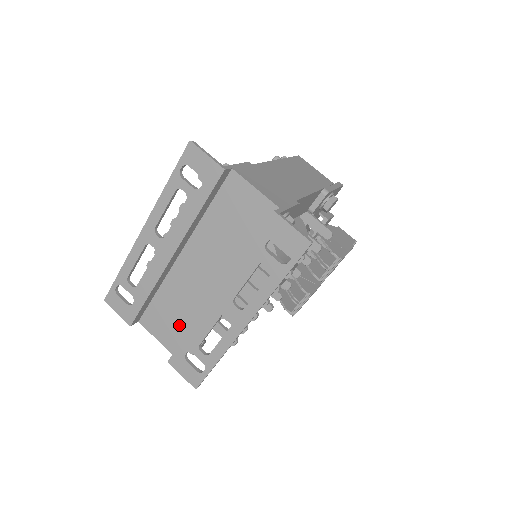
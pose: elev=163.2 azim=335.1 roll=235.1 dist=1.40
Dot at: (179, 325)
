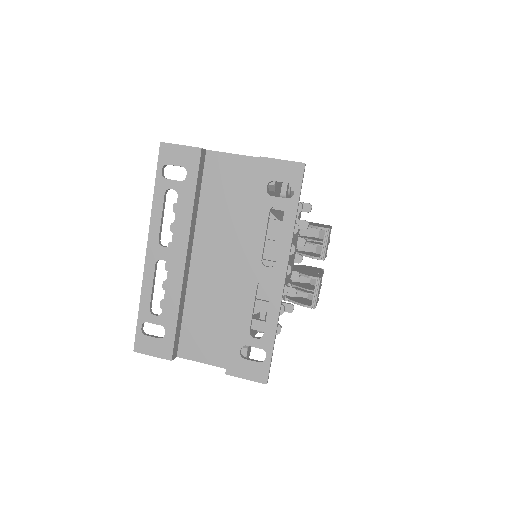
Dot at: (219, 331)
